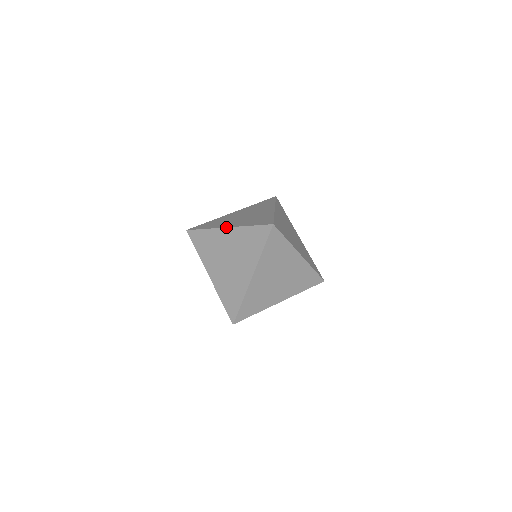
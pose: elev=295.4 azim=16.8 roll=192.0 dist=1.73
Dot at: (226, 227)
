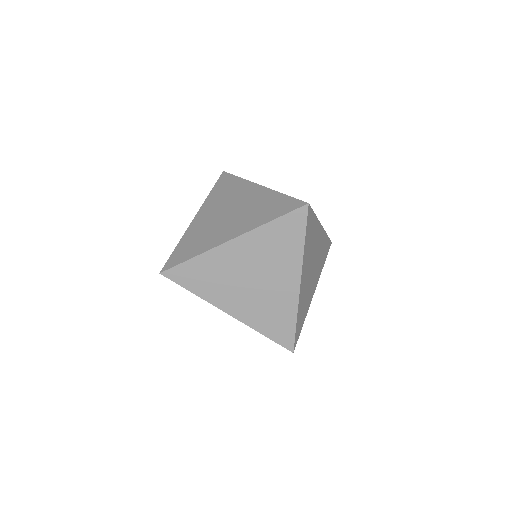
Dot at: (231, 239)
